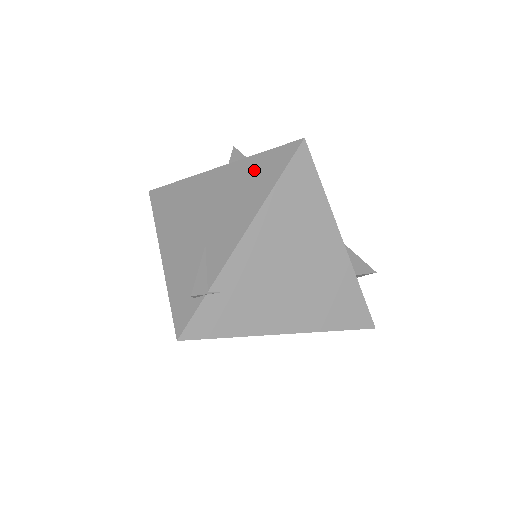
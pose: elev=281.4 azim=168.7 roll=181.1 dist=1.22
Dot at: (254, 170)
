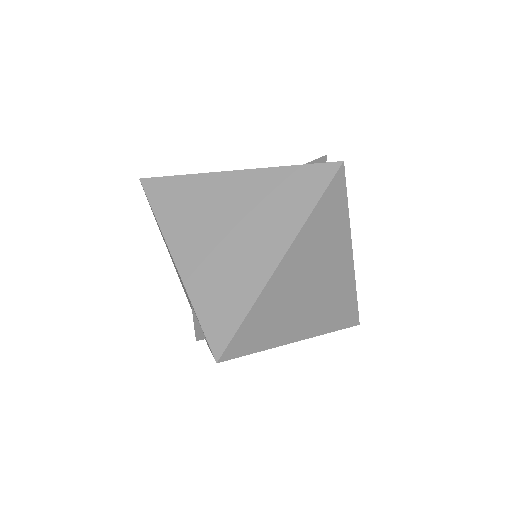
Dot at: occluded
